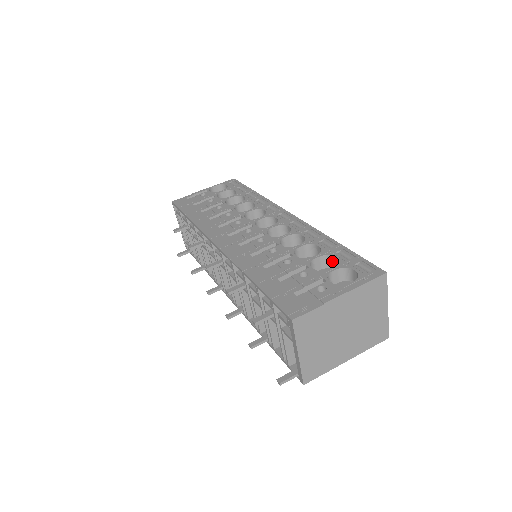
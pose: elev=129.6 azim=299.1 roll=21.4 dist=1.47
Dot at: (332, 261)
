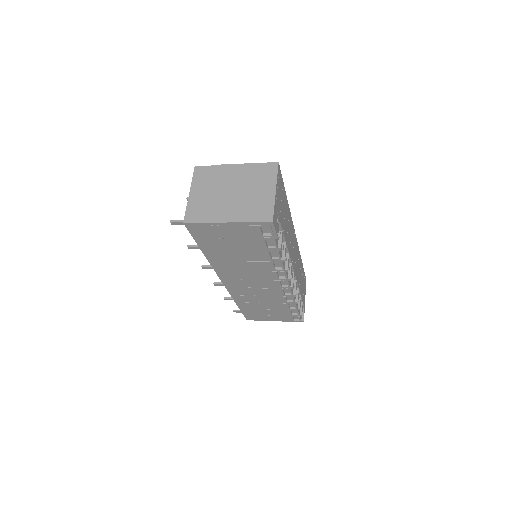
Dot at: occluded
